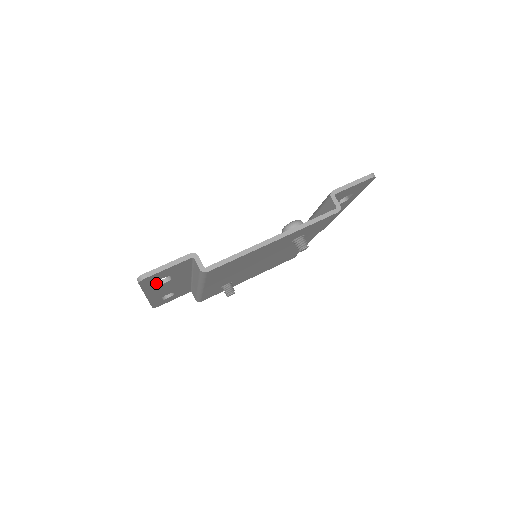
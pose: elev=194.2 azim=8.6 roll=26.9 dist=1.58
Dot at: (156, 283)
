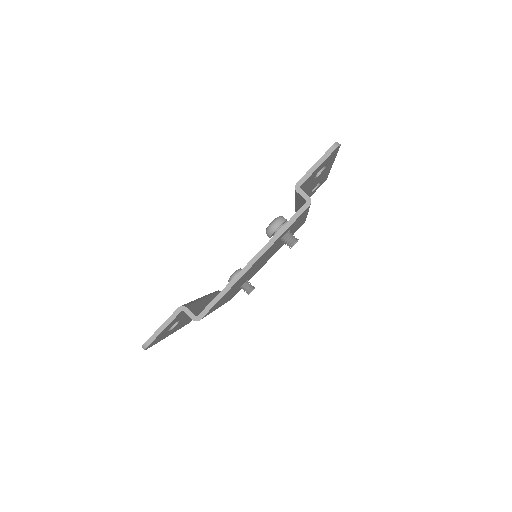
Dot at: occluded
